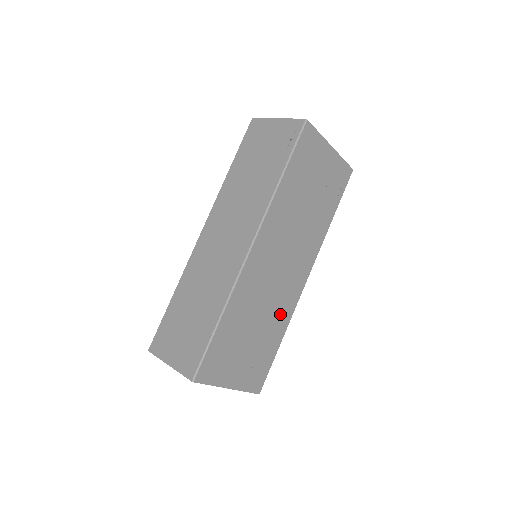
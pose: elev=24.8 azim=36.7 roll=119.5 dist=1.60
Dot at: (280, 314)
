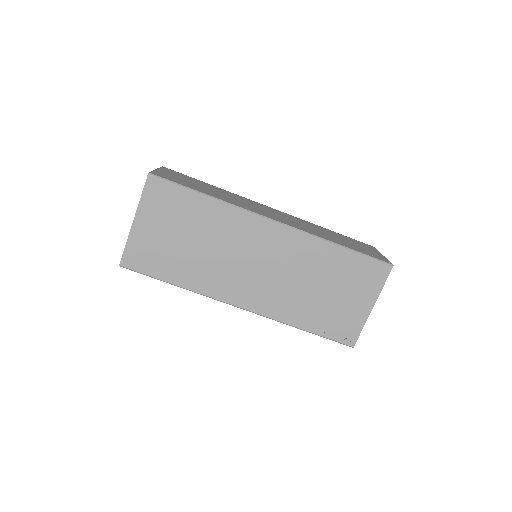
Dot at: (205, 276)
